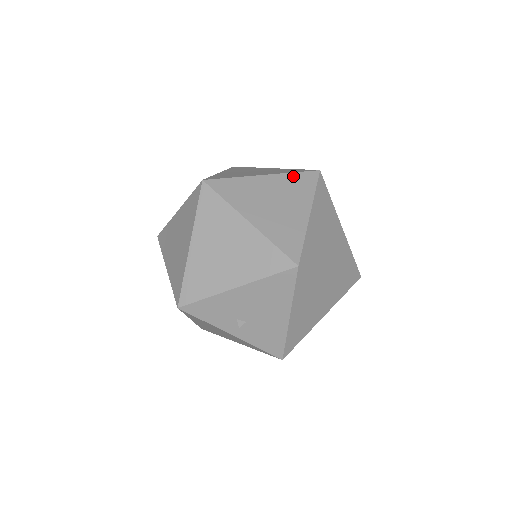
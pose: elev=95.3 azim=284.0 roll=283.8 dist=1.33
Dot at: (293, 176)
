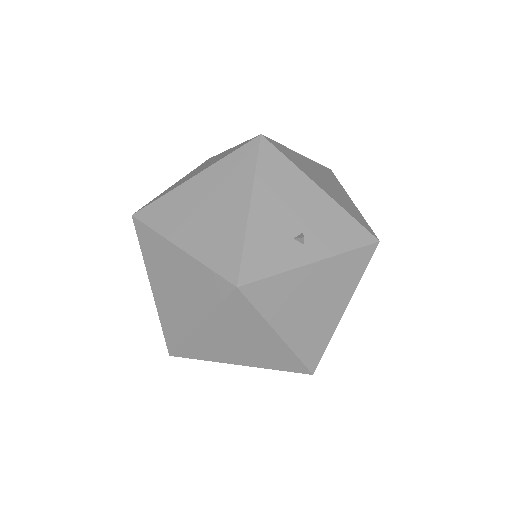
Dot at: (195, 169)
